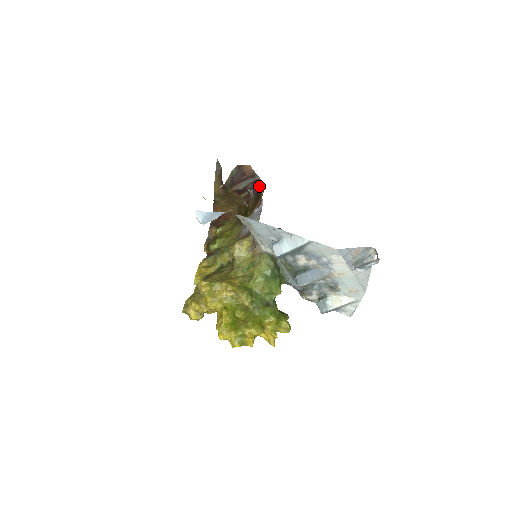
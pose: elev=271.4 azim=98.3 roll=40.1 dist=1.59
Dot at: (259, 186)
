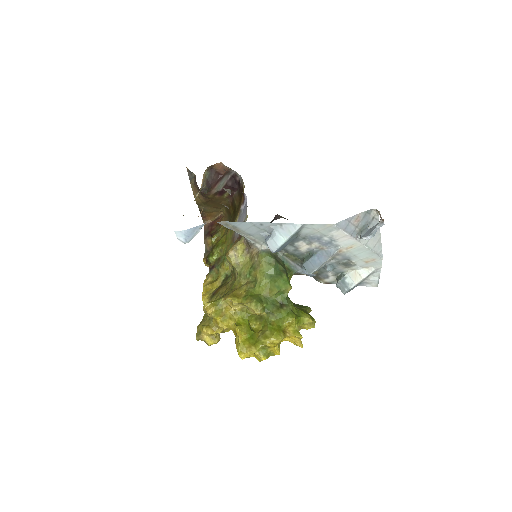
Dot at: (238, 180)
